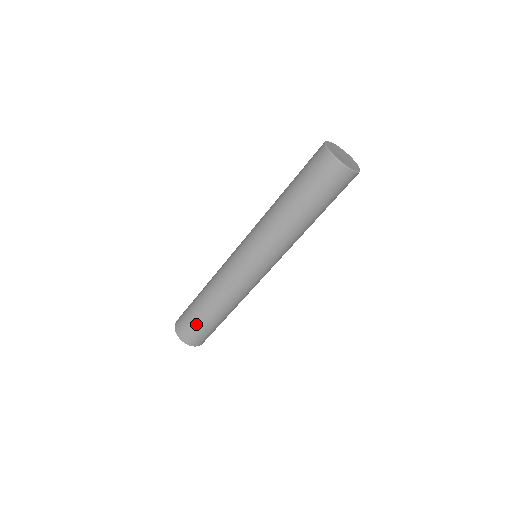
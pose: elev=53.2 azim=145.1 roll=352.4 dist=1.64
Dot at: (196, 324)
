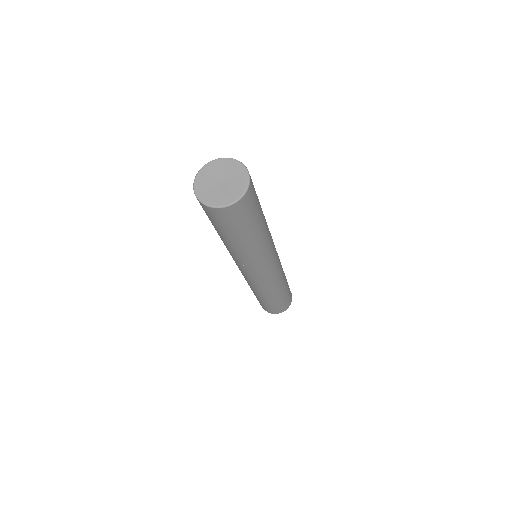
Dot at: (260, 302)
